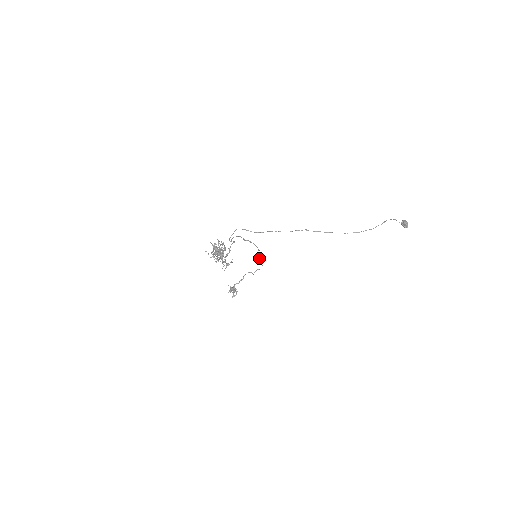
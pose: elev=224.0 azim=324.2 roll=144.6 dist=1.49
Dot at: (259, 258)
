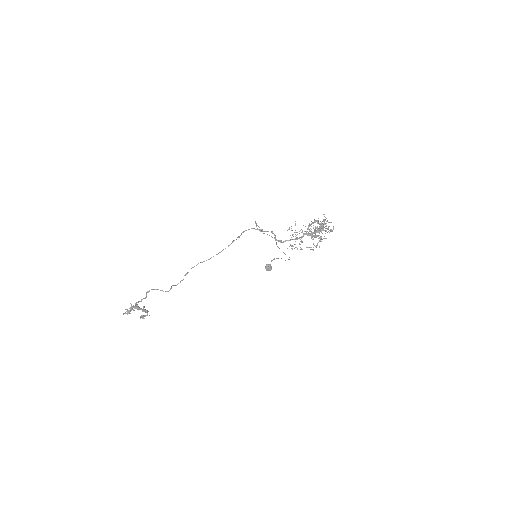
Dot at: occluded
